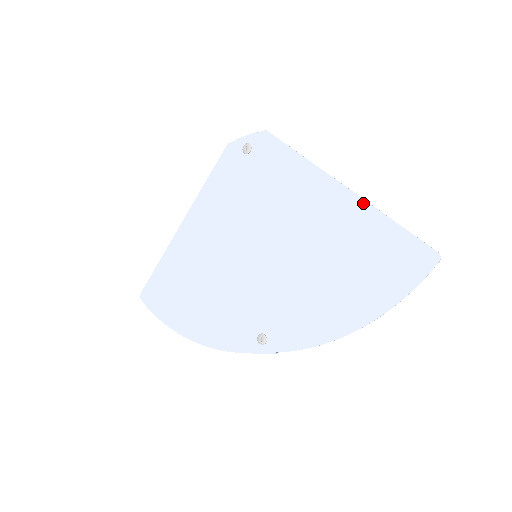
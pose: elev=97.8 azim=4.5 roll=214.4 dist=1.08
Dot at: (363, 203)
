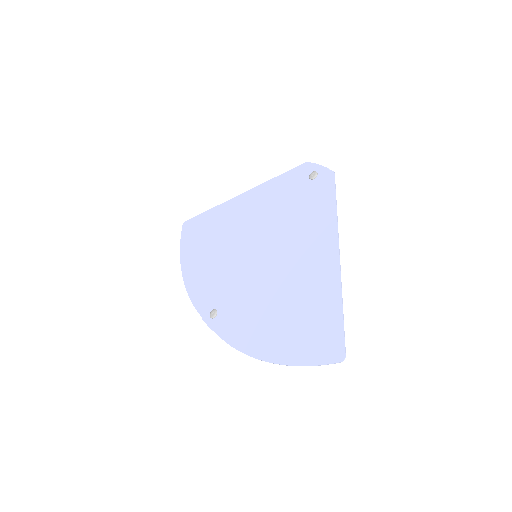
Dot at: (338, 278)
